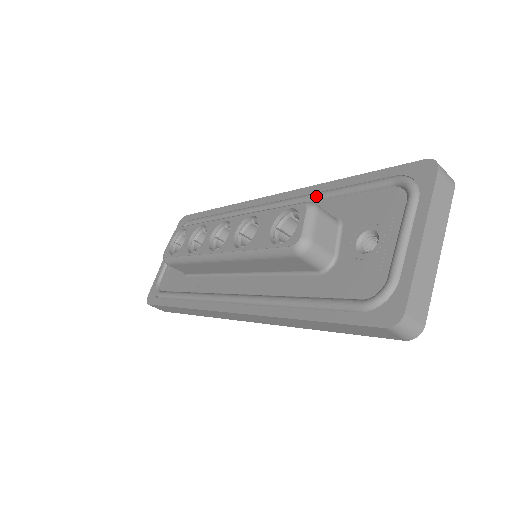
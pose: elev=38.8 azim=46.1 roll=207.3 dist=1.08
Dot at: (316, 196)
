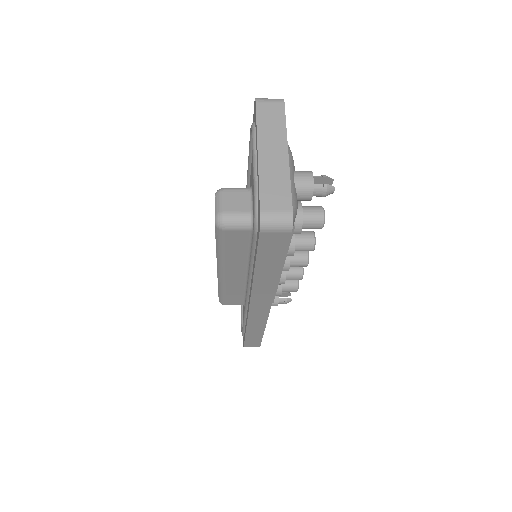
Dot at: occluded
